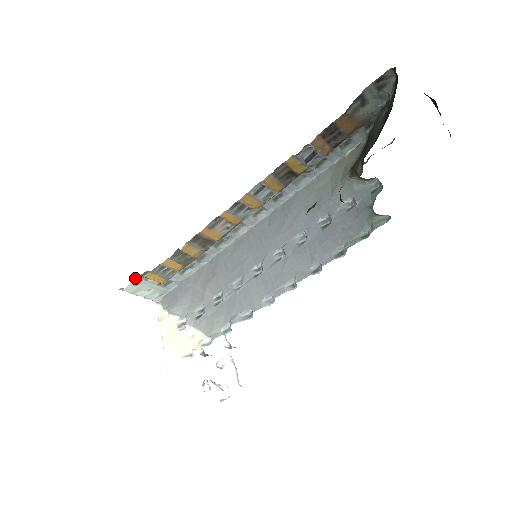
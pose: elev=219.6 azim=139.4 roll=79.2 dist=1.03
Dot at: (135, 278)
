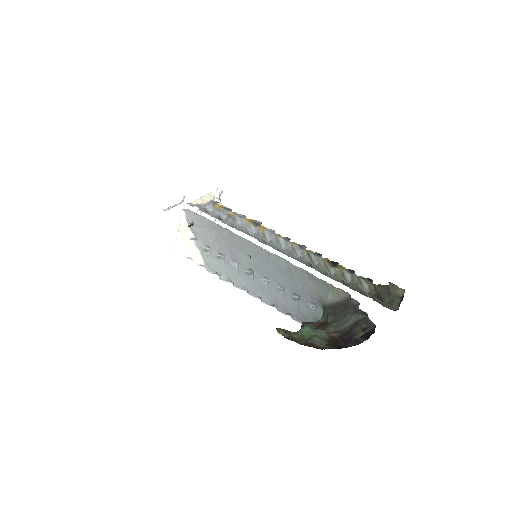
Dot at: occluded
